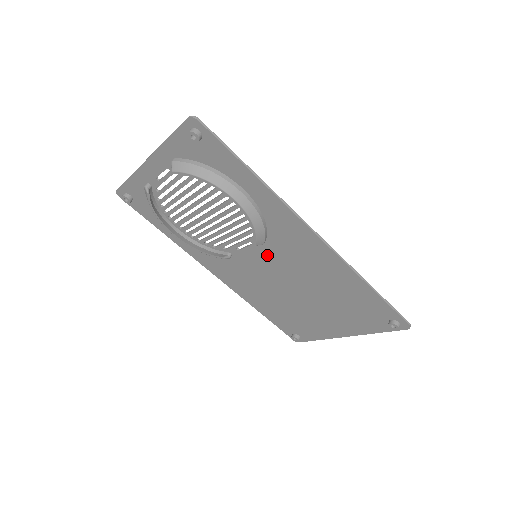
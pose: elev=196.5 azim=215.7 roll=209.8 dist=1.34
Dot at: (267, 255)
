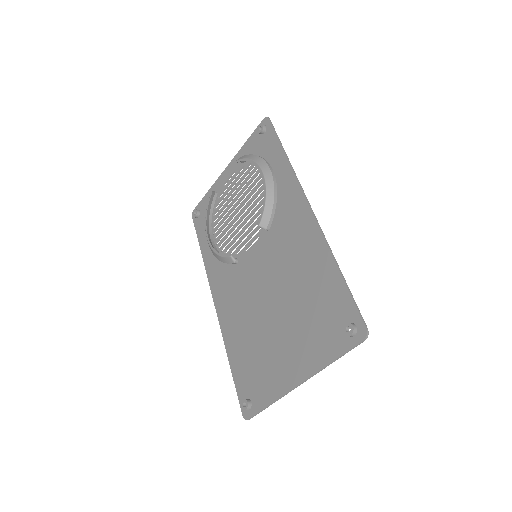
Dot at: (265, 250)
